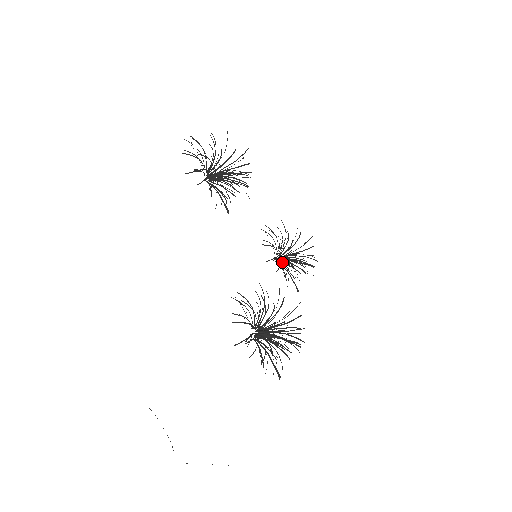
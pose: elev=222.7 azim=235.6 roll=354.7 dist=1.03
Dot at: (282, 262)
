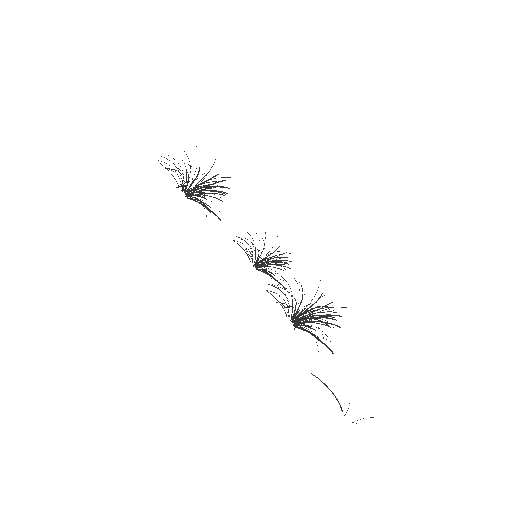
Dot at: occluded
